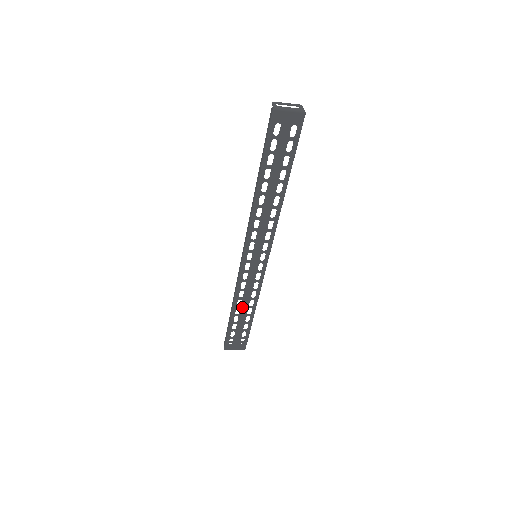
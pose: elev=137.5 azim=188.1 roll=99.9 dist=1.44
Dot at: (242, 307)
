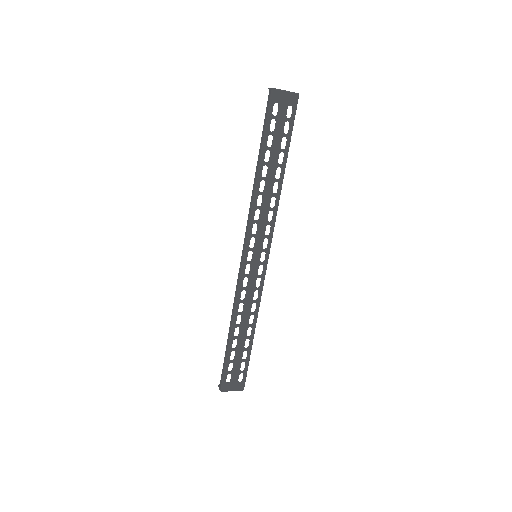
Dot at: (241, 326)
